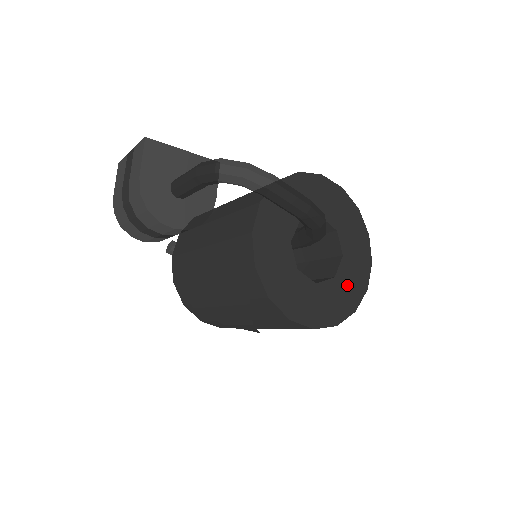
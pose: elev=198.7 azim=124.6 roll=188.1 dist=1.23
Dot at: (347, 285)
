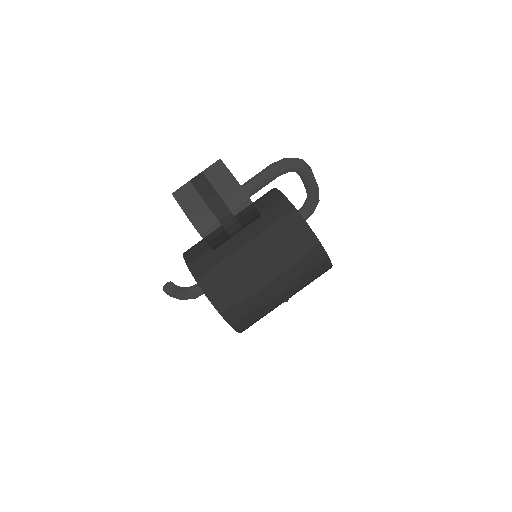
Dot at: occluded
